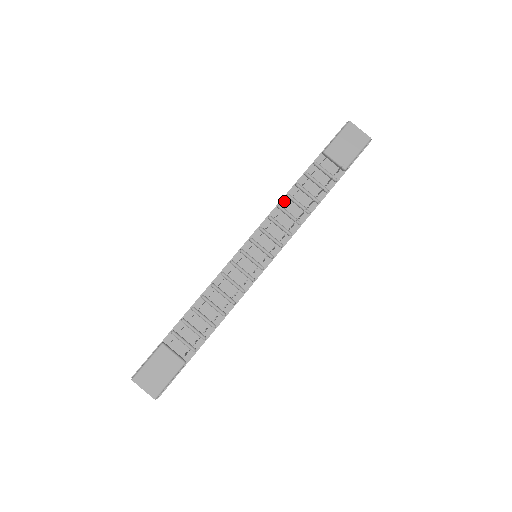
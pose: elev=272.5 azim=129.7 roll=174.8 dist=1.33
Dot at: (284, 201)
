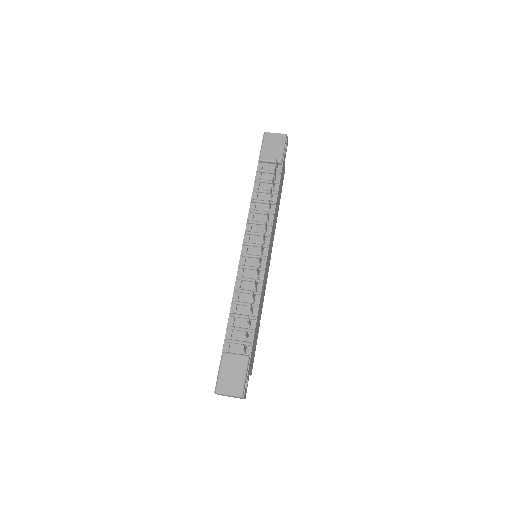
Dot at: (252, 206)
